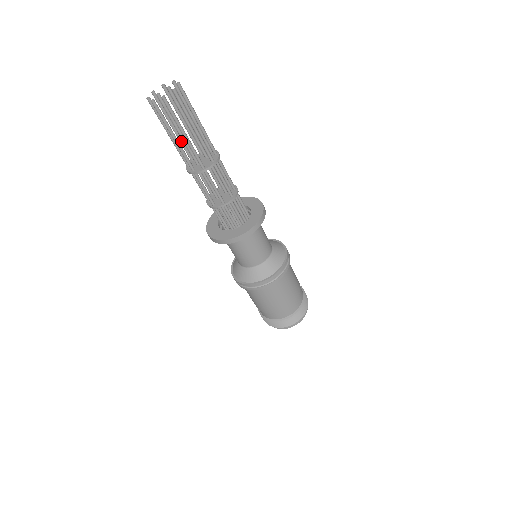
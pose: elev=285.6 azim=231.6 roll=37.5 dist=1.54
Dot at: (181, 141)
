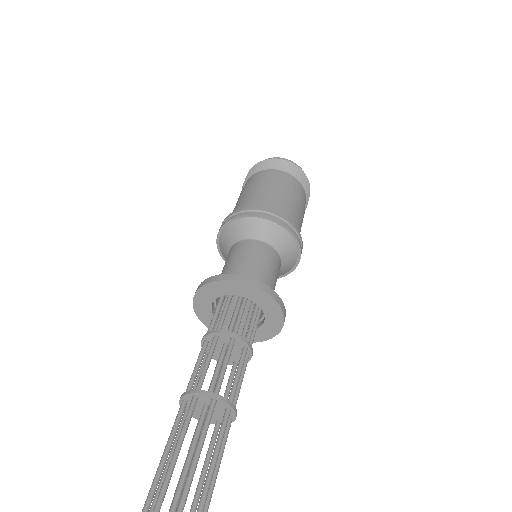
Dot at: occluded
